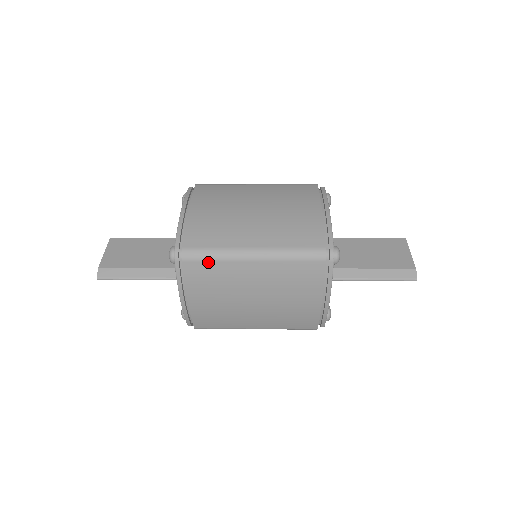
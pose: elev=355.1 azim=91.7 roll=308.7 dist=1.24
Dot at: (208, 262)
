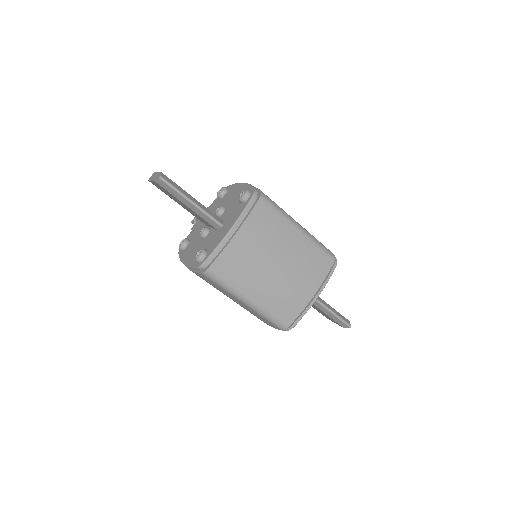
Dot at: (274, 211)
